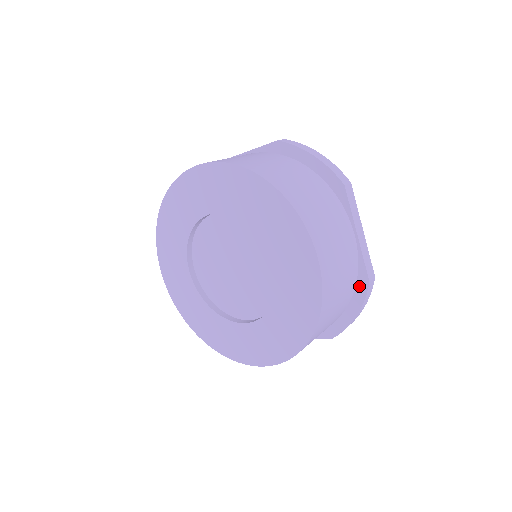
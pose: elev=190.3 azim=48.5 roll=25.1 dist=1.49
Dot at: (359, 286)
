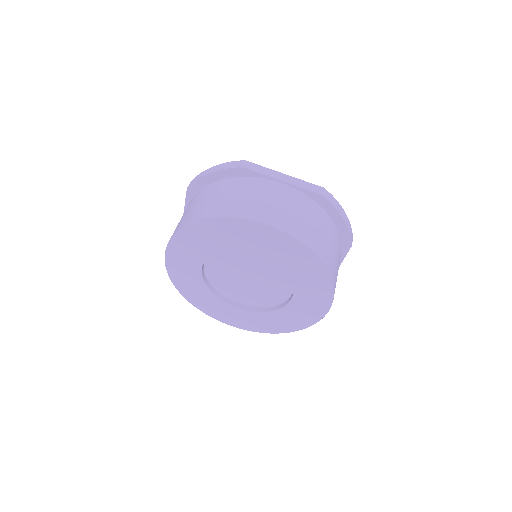
Dot at: (321, 204)
